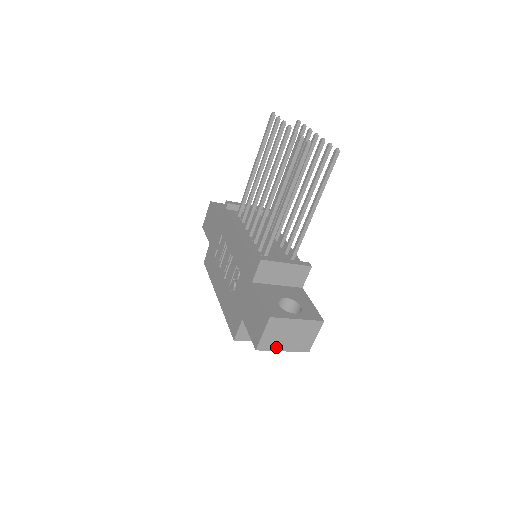
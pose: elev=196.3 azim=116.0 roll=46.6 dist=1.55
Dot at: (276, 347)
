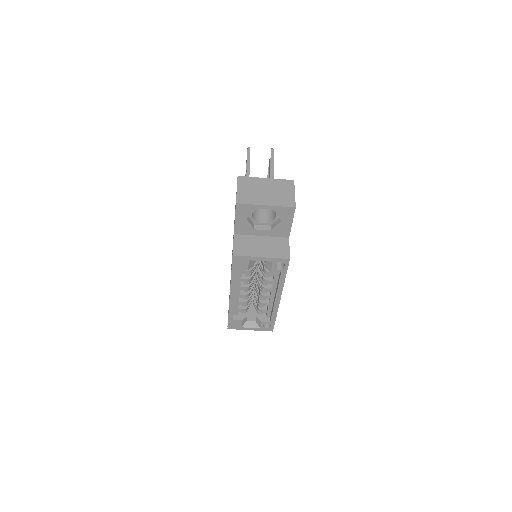
Dot at: (256, 202)
